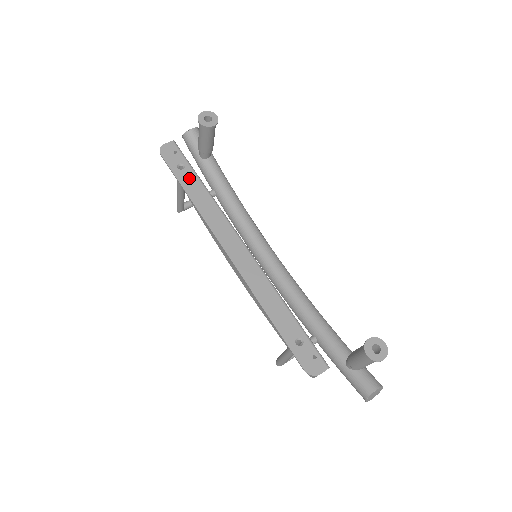
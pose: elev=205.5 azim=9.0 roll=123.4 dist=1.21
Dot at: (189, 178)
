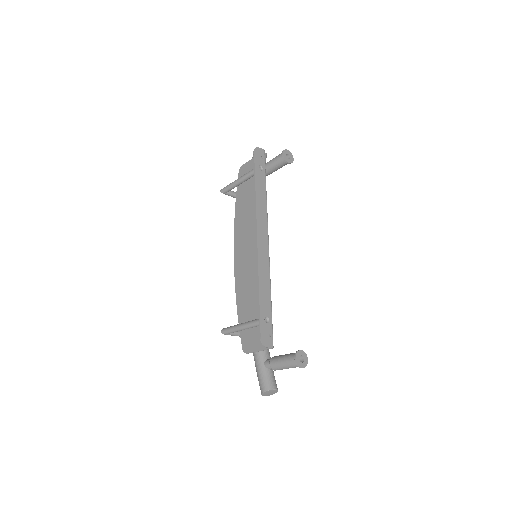
Dot at: (261, 178)
